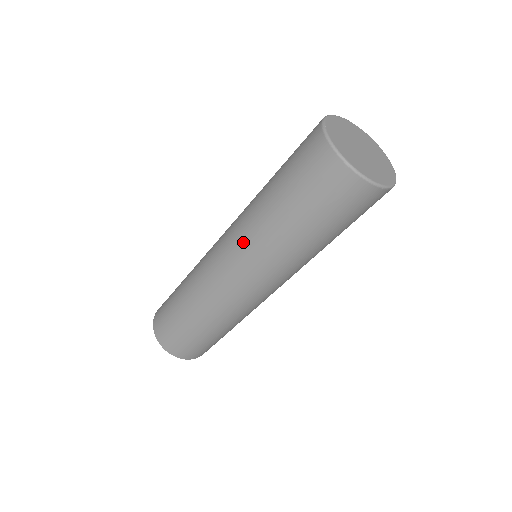
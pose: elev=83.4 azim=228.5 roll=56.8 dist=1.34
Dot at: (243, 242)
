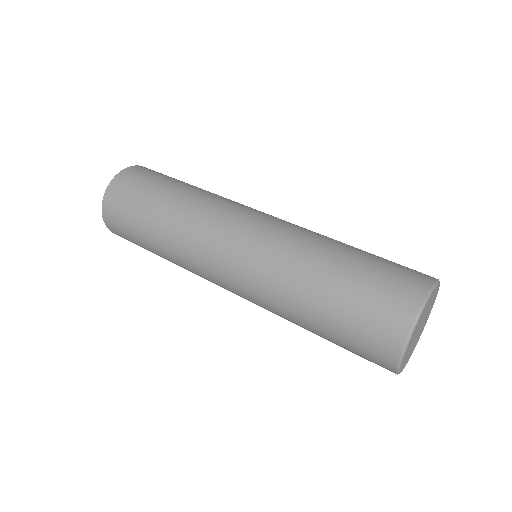
Dot at: (258, 282)
